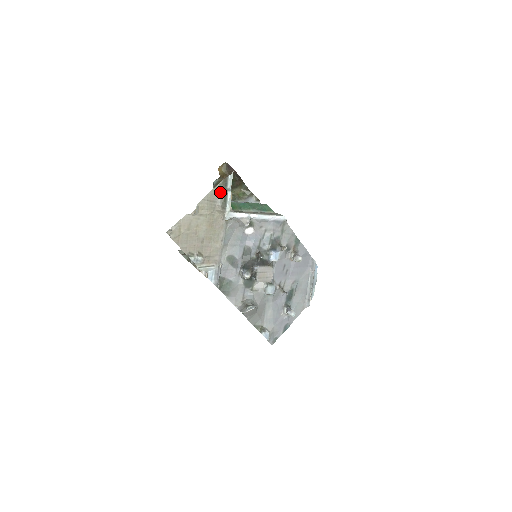
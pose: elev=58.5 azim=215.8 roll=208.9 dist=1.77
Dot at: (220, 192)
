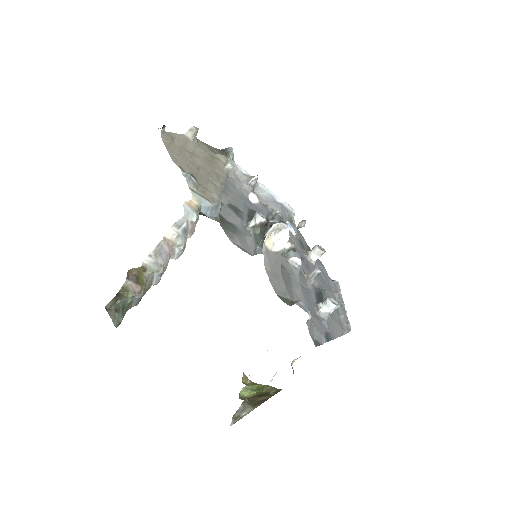
Dot at: (219, 152)
